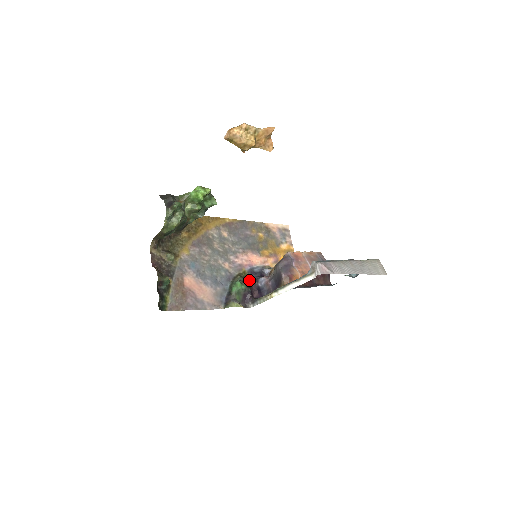
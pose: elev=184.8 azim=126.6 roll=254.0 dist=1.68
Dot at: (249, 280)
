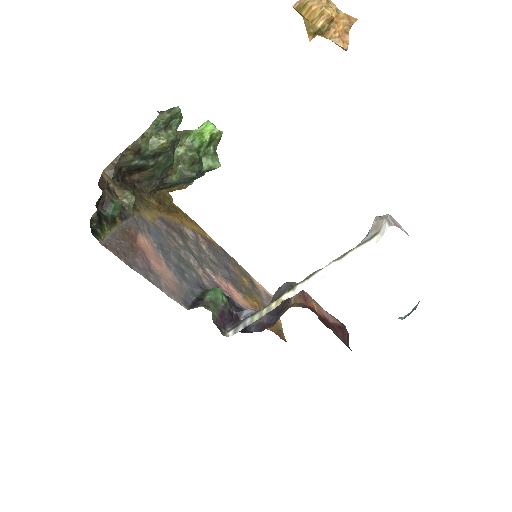
Dot at: (230, 304)
